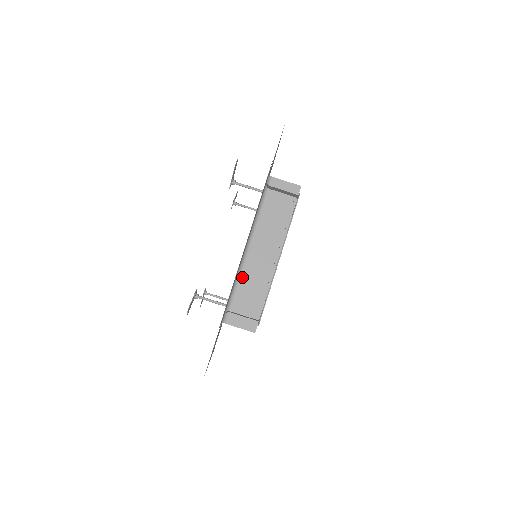
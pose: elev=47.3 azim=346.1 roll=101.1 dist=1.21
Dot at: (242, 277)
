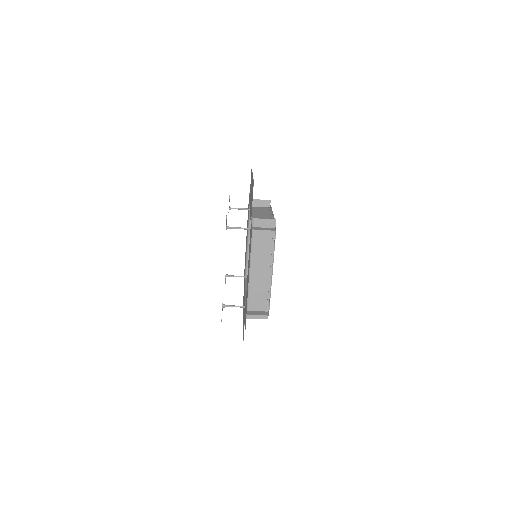
Dot at: (250, 289)
